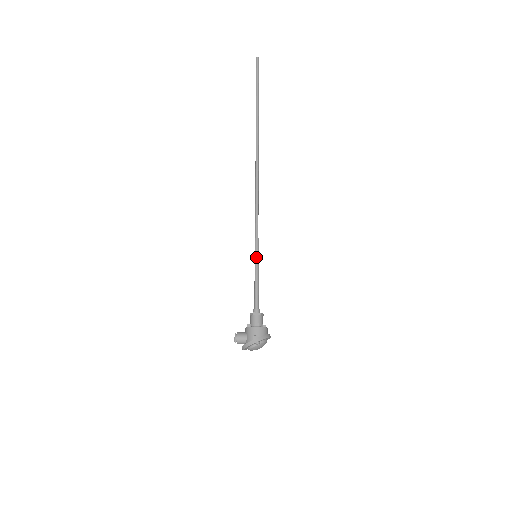
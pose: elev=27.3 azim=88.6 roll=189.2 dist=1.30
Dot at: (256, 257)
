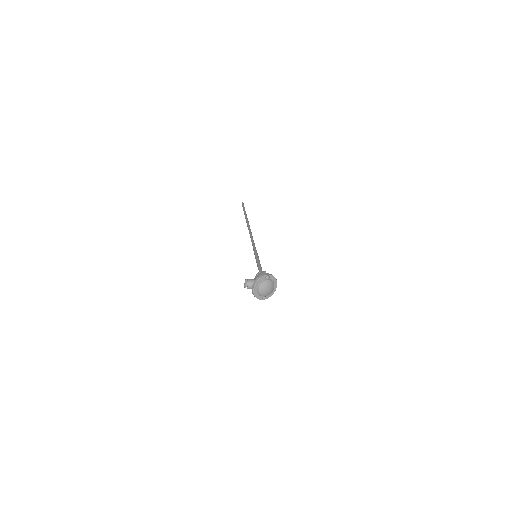
Dot at: (256, 255)
